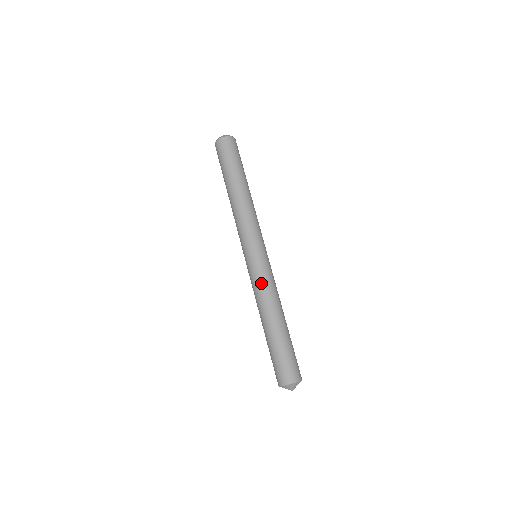
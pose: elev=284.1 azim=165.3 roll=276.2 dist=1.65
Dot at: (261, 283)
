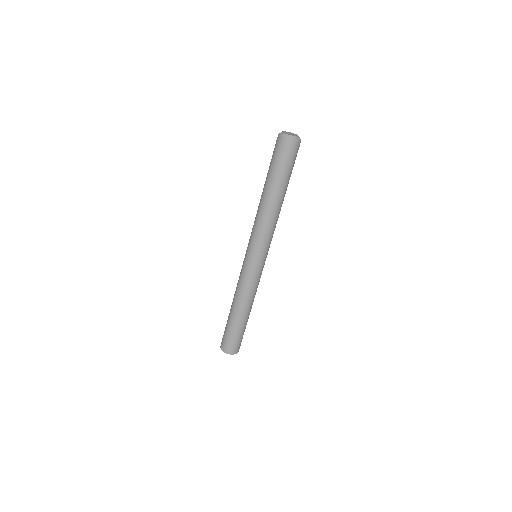
Dot at: (256, 285)
